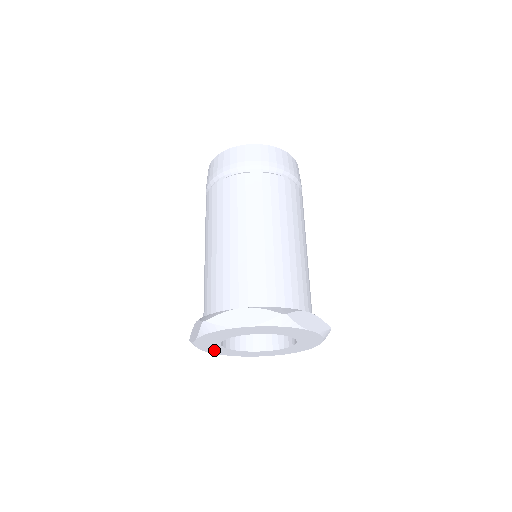
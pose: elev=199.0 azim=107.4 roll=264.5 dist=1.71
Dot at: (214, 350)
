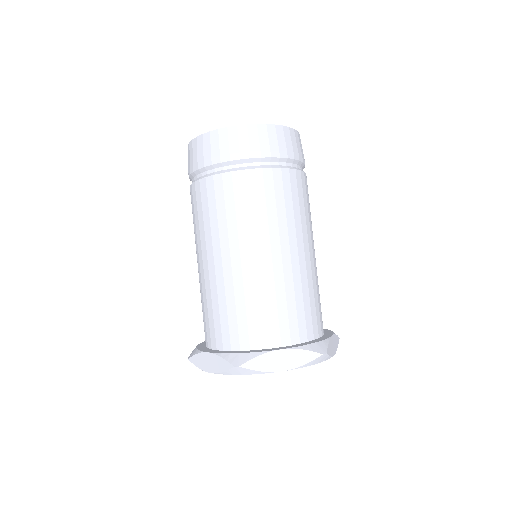
Dot at: occluded
